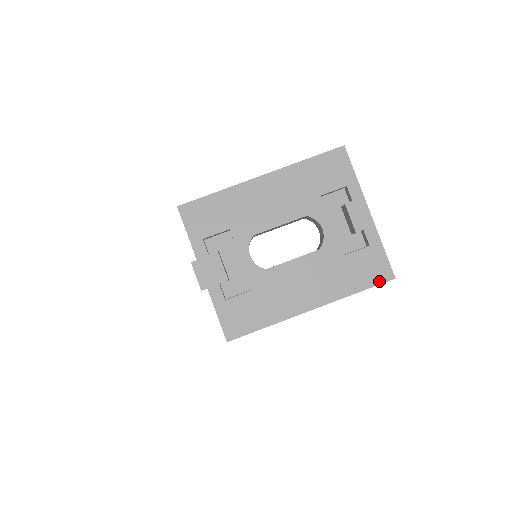
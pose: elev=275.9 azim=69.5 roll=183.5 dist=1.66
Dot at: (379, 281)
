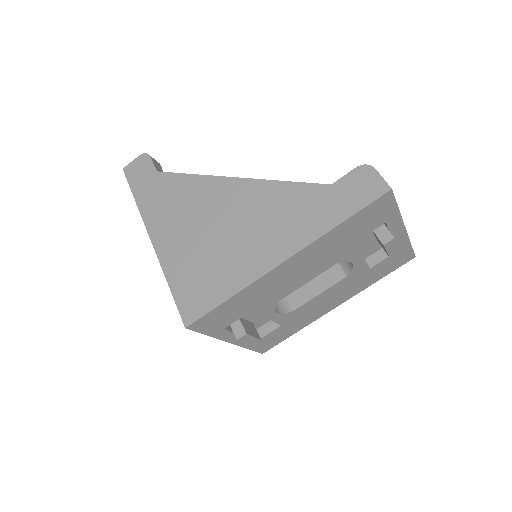
Dot at: (400, 266)
